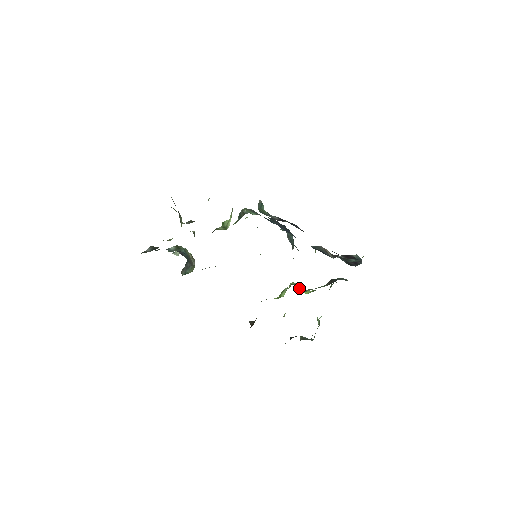
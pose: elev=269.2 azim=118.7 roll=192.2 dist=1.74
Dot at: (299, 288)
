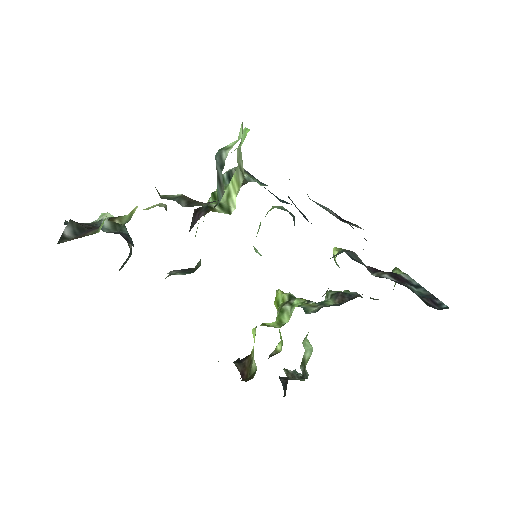
Dot at: occluded
